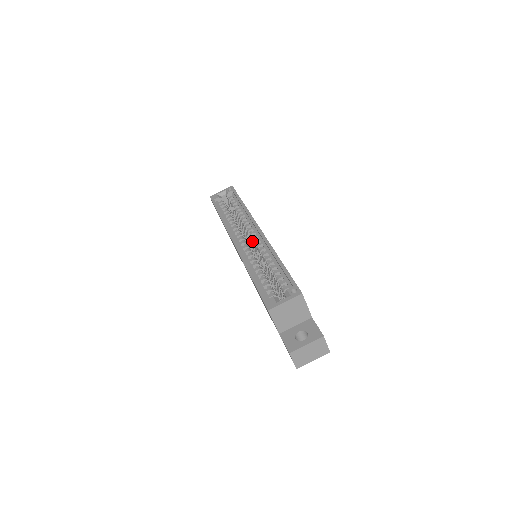
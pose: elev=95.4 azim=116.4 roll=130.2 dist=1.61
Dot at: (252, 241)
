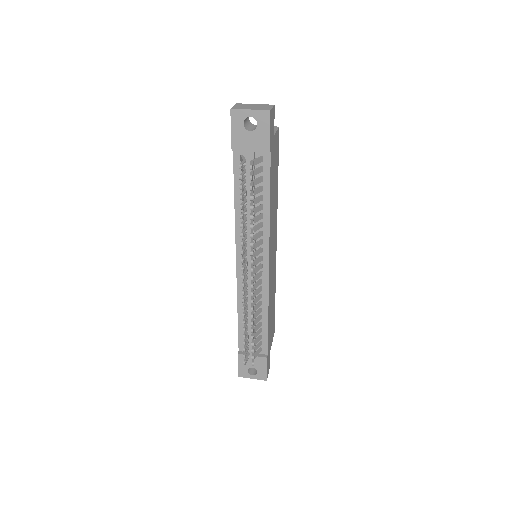
Dot at: occluded
